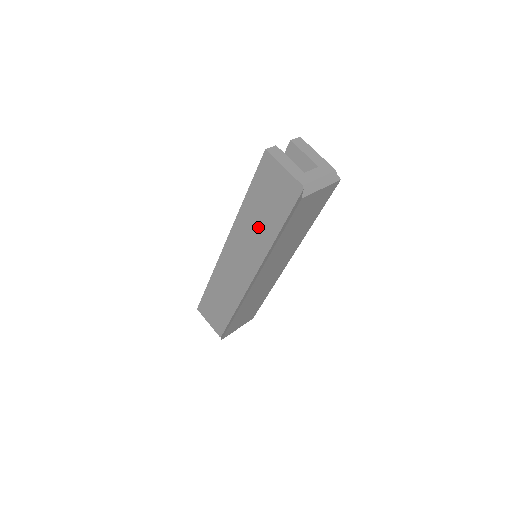
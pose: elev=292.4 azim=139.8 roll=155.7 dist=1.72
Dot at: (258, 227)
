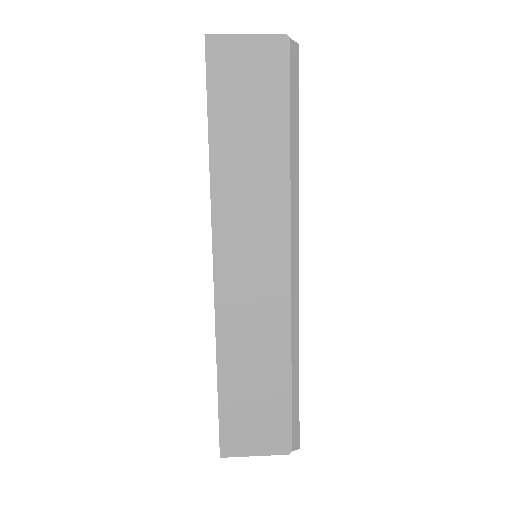
Dot at: (254, 164)
